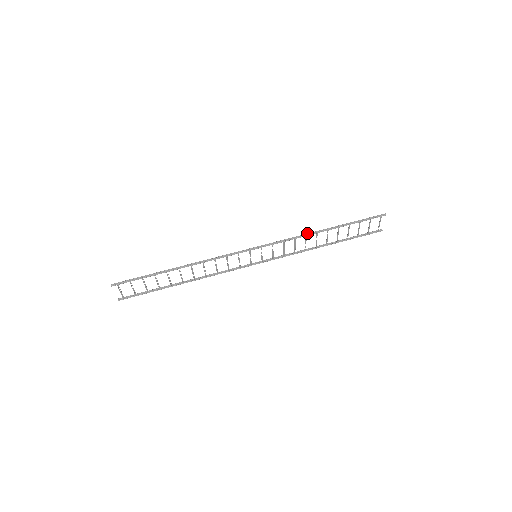
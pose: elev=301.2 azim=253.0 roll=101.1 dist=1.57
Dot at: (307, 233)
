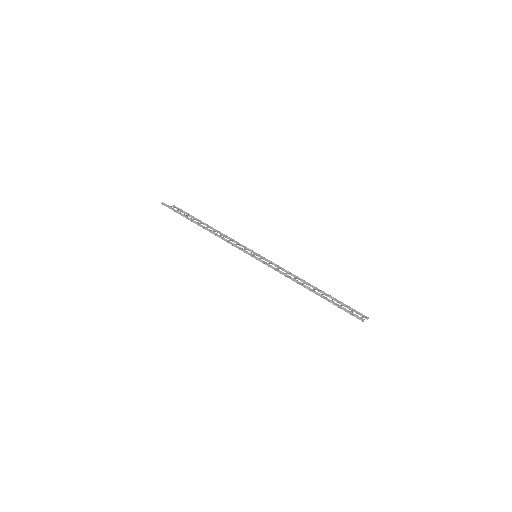
Dot at: (293, 278)
